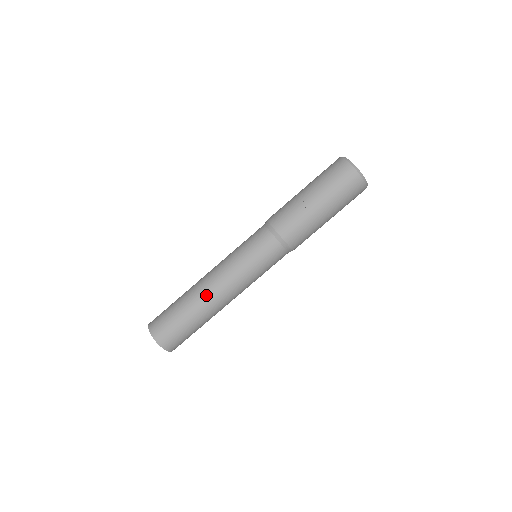
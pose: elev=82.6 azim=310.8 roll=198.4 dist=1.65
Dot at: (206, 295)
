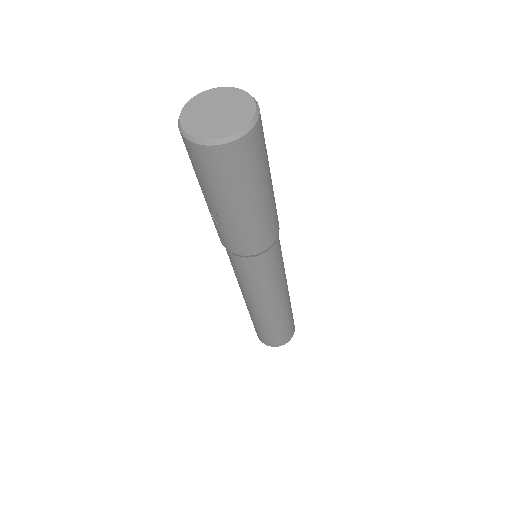
Dot at: (252, 311)
